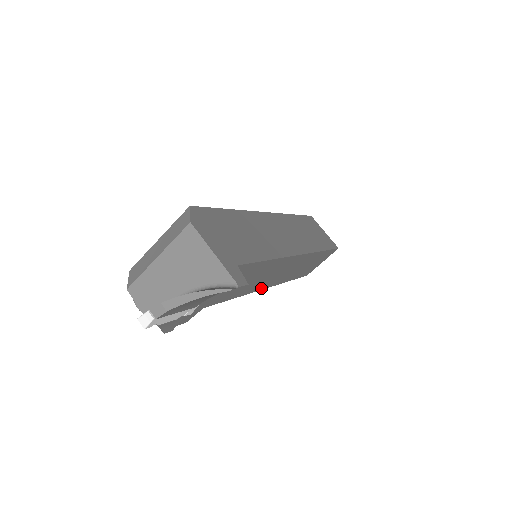
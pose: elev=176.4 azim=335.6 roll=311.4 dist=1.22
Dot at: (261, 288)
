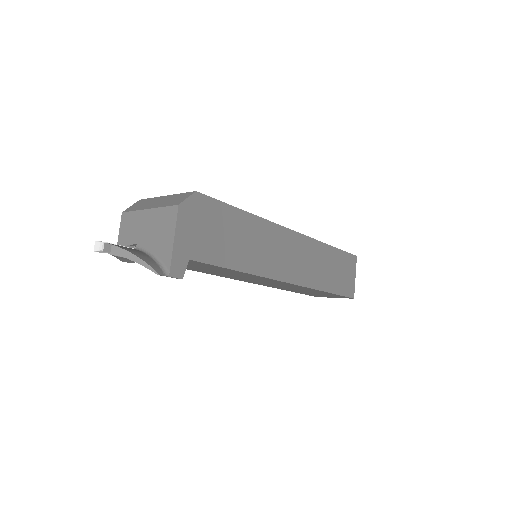
Dot at: (245, 281)
